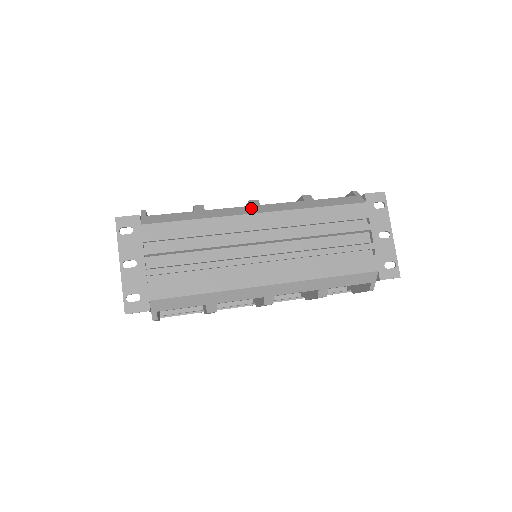
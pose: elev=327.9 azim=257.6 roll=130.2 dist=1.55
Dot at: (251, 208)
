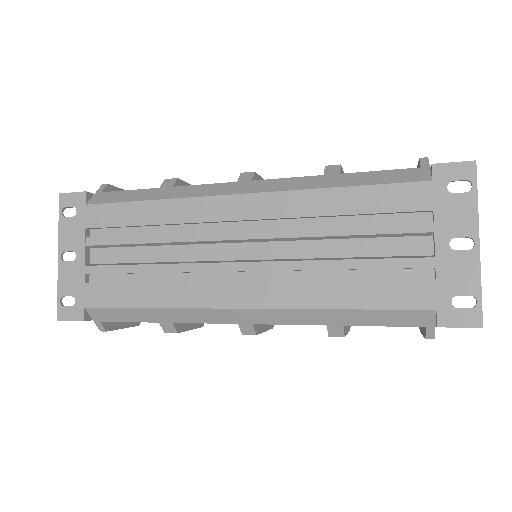
Dot at: (234, 185)
